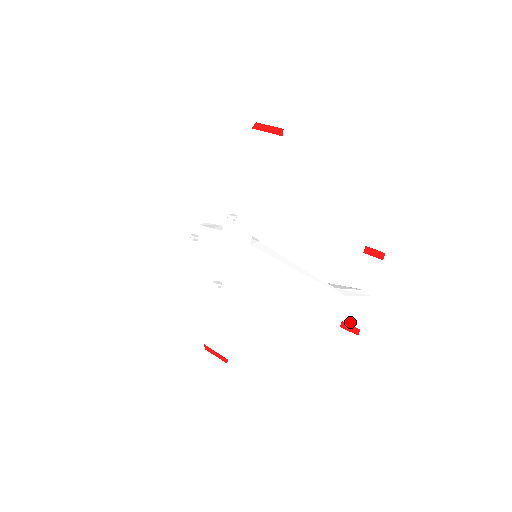
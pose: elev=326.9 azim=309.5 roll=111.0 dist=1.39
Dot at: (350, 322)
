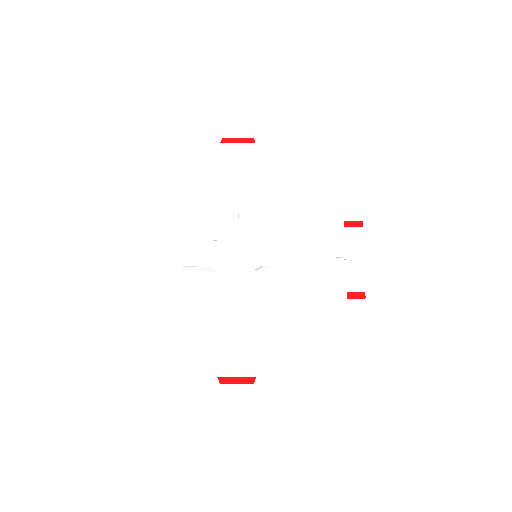
Dot at: (354, 290)
